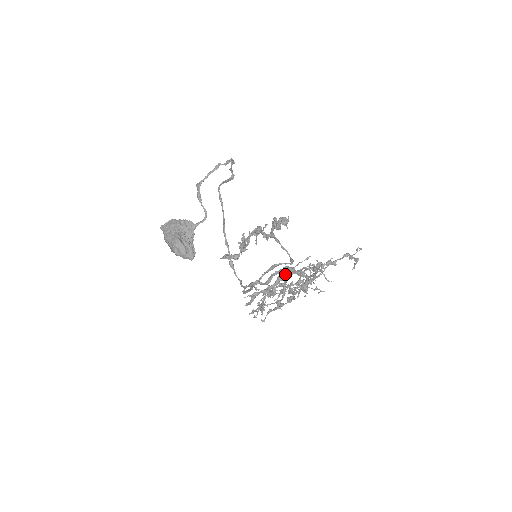
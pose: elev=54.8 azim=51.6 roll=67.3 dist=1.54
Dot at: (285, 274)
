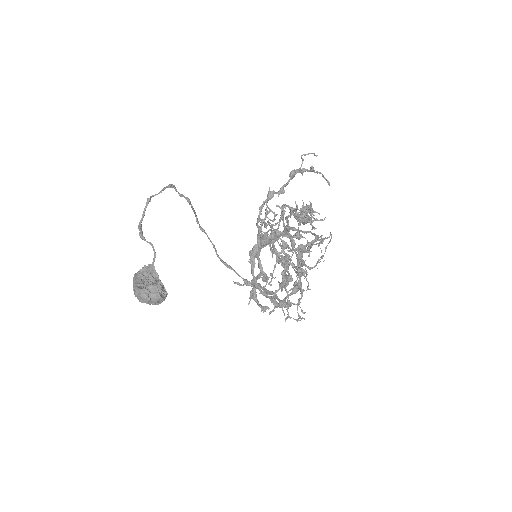
Dot at: (253, 246)
